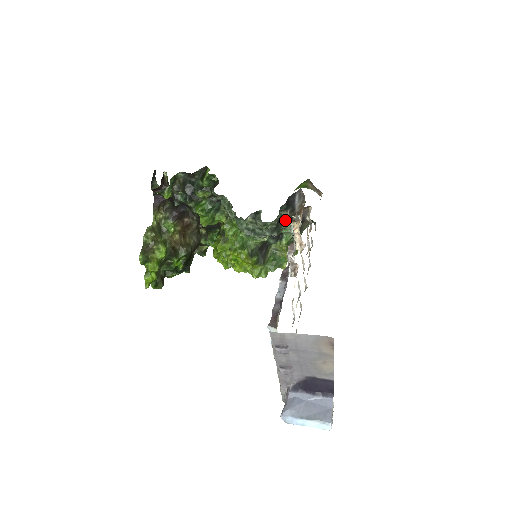
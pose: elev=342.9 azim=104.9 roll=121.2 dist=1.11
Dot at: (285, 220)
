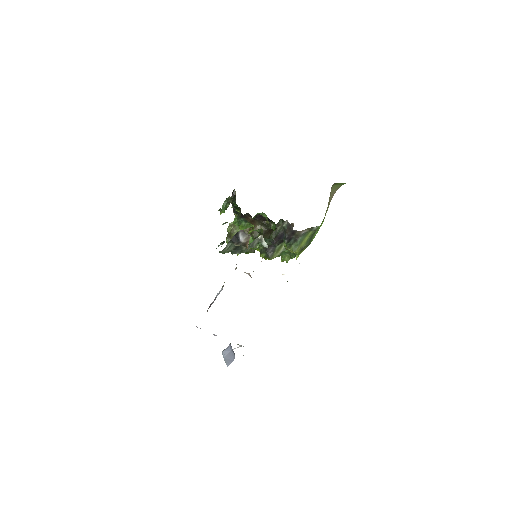
Dot at: (243, 245)
